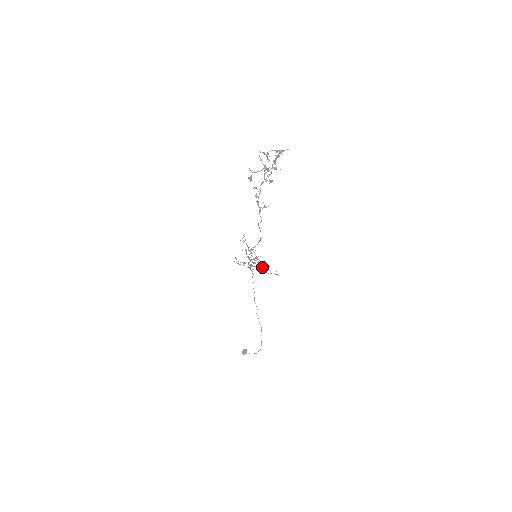
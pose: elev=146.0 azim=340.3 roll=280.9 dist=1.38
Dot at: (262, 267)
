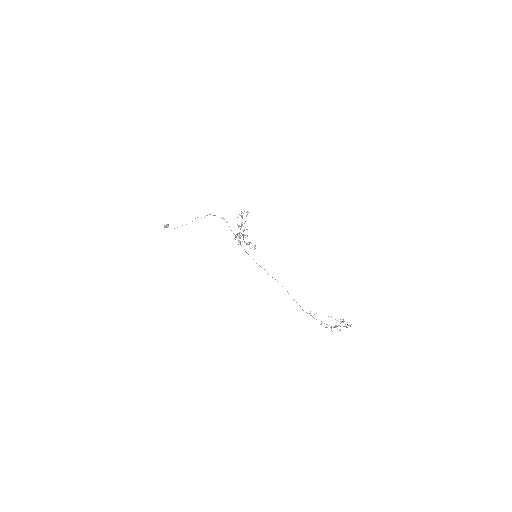
Dot at: occluded
